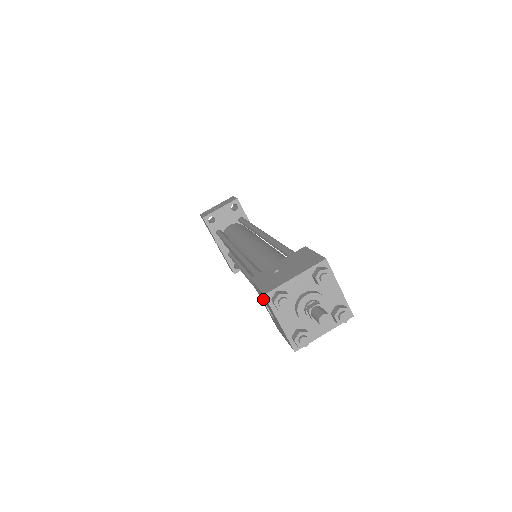
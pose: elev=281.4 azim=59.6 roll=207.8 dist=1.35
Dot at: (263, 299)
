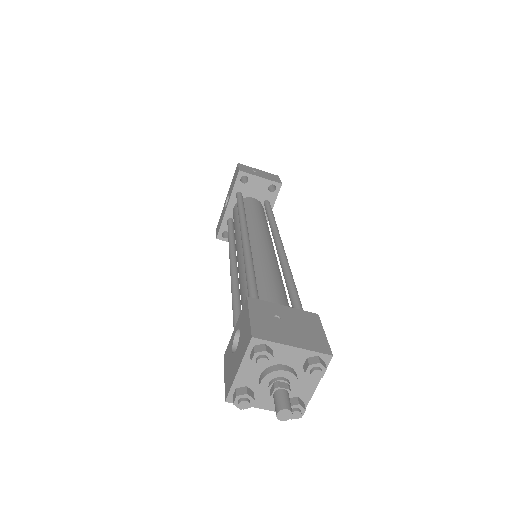
Dot at: (243, 329)
